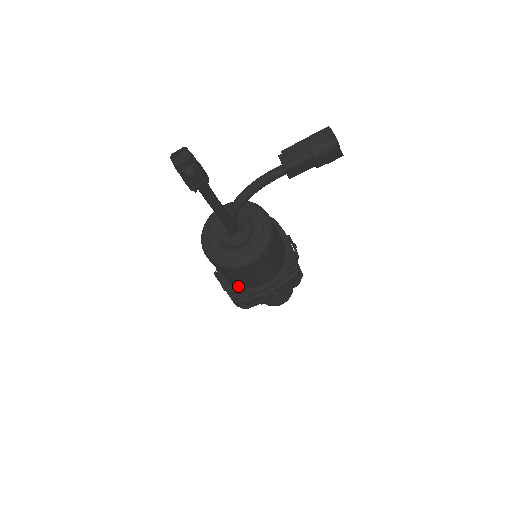
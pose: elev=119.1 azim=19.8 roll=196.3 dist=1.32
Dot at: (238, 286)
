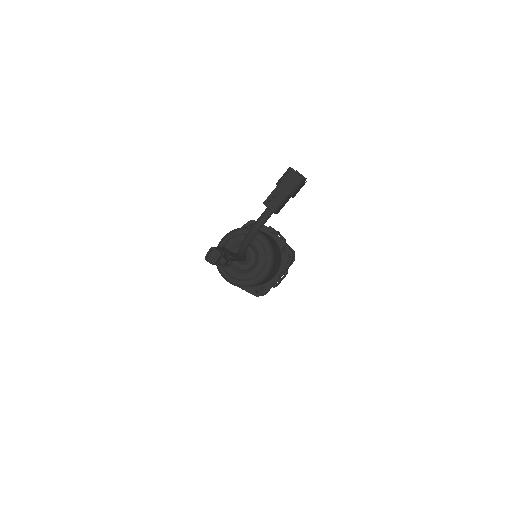
Dot at: occluded
